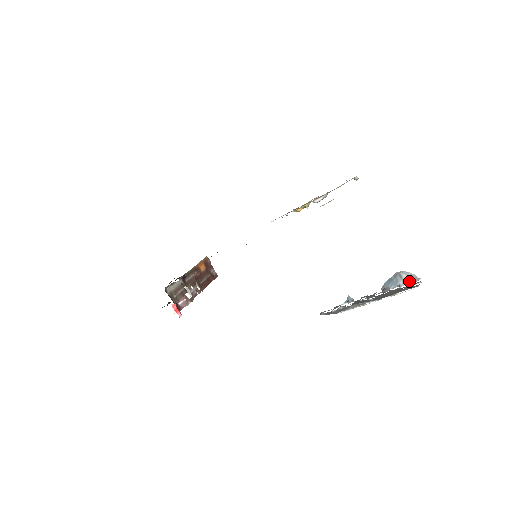
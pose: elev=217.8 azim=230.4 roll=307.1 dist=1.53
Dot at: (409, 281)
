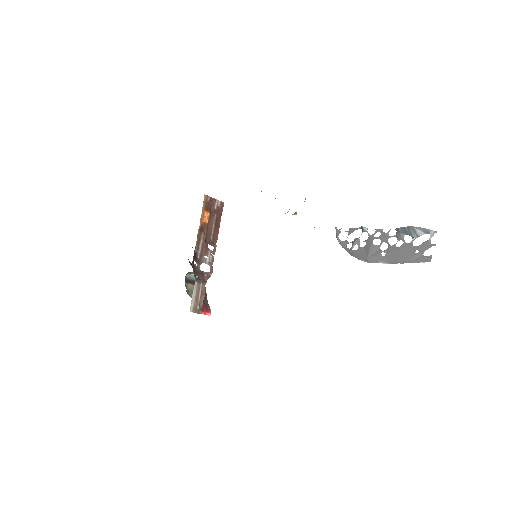
Dot at: (424, 233)
